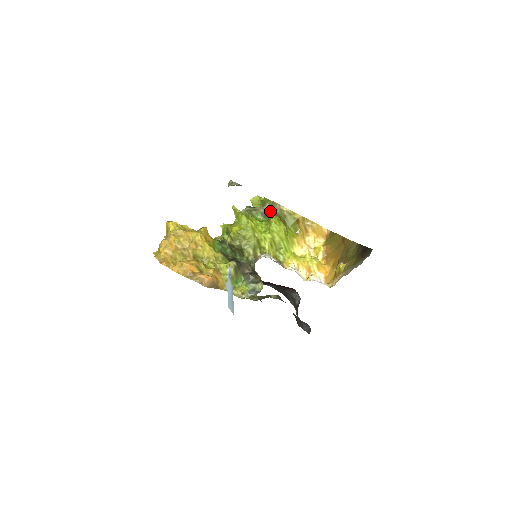
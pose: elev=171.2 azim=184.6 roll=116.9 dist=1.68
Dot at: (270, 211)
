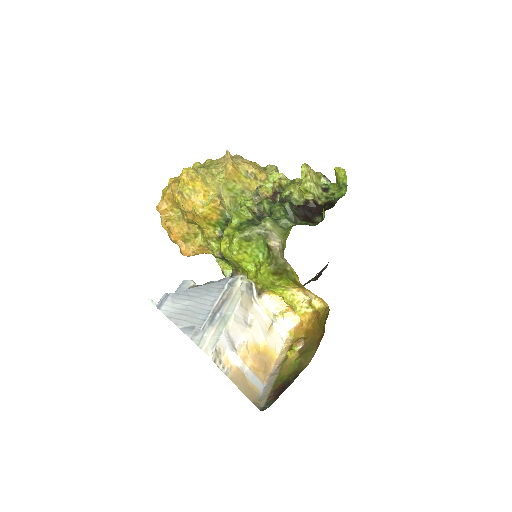
Dot at: (277, 252)
